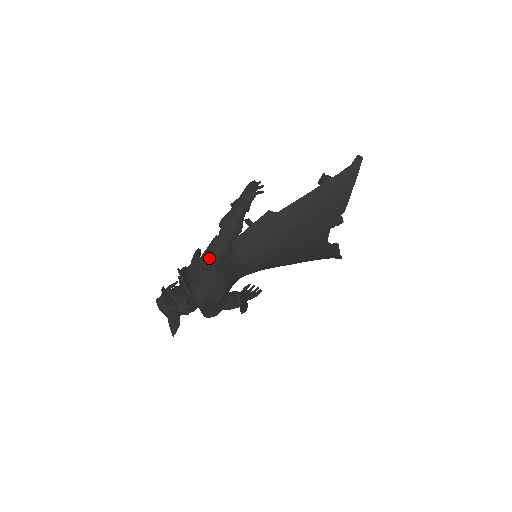
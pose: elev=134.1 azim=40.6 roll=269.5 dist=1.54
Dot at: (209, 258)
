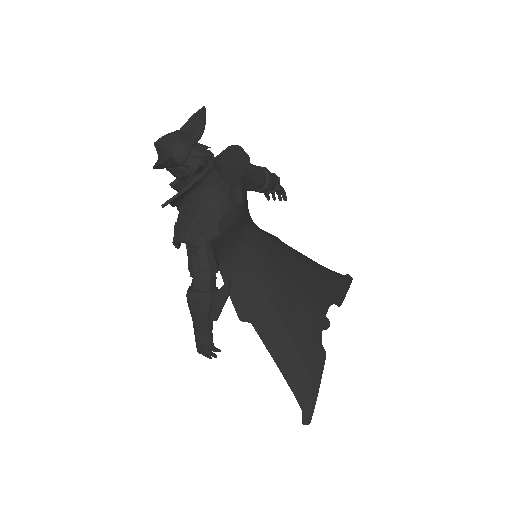
Dot at: (246, 155)
